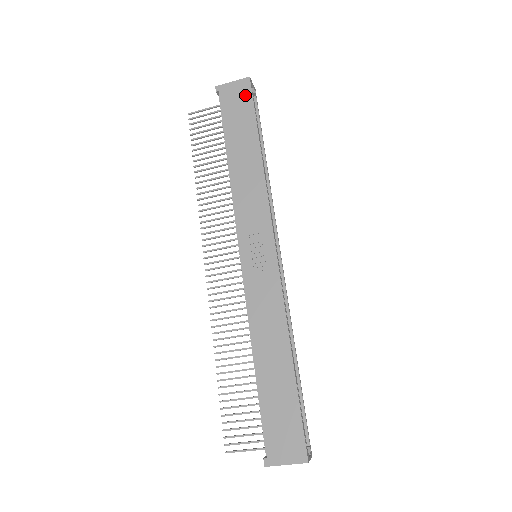
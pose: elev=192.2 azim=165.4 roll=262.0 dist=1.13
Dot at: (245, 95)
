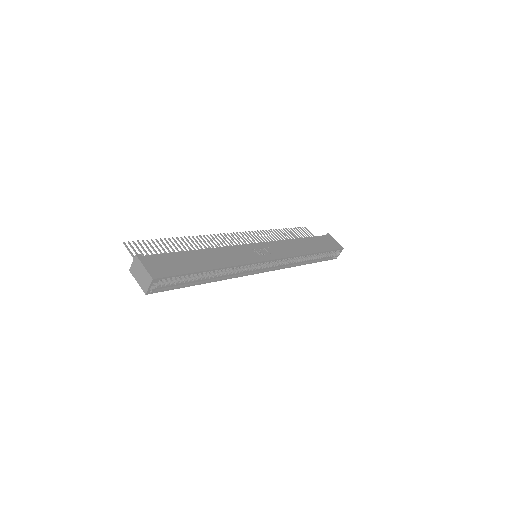
Dot at: (334, 246)
